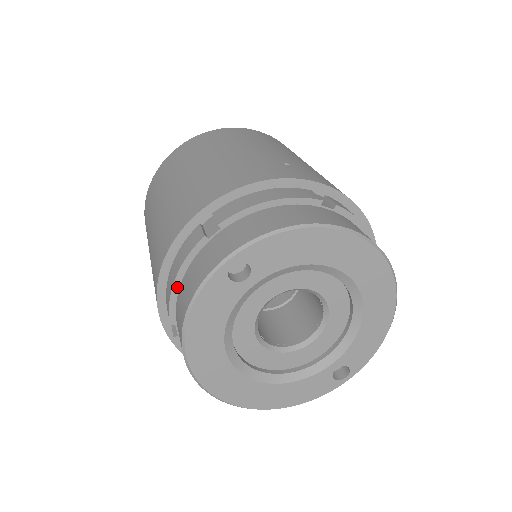
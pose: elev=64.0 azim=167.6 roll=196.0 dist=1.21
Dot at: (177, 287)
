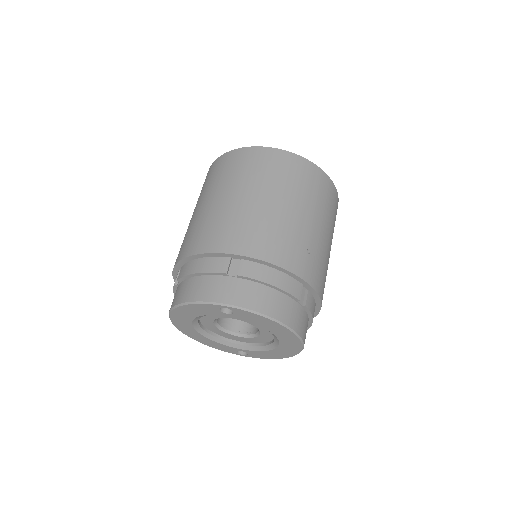
Dot at: (194, 275)
